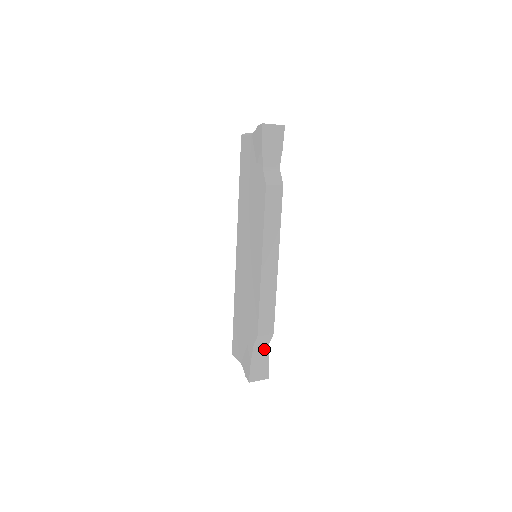
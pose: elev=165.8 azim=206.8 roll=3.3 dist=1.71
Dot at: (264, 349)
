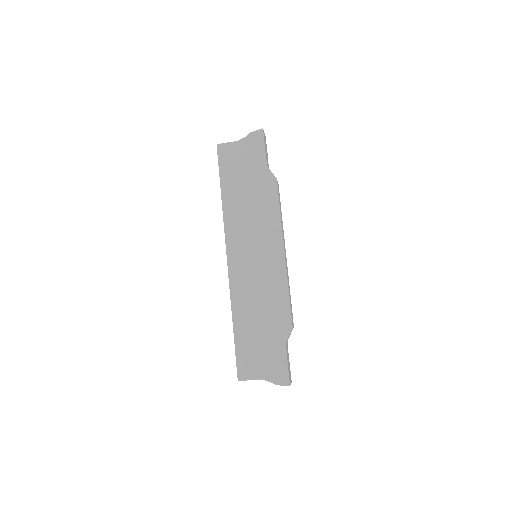
Dot at: (287, 347)
